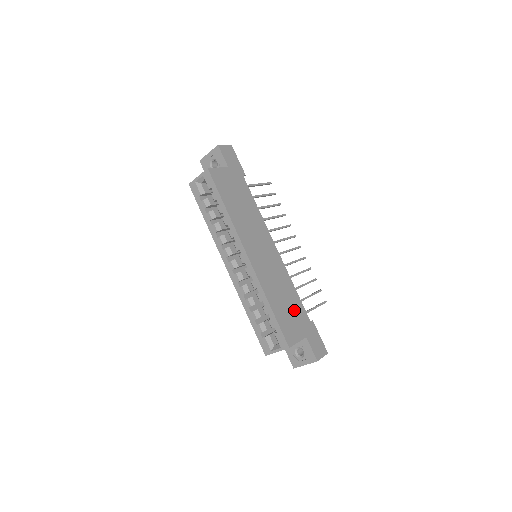
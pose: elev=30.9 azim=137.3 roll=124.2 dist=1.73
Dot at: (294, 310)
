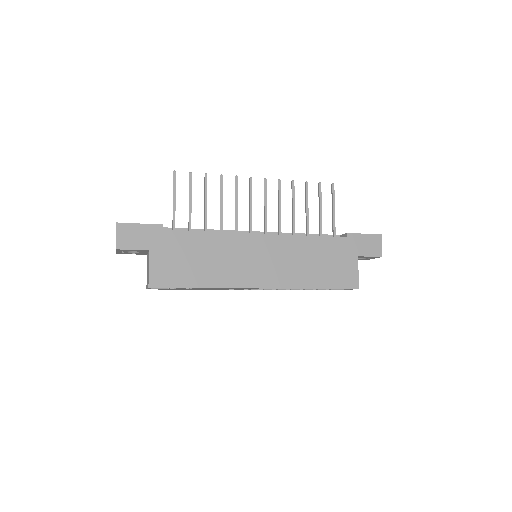
Dot at: (330, 255)
